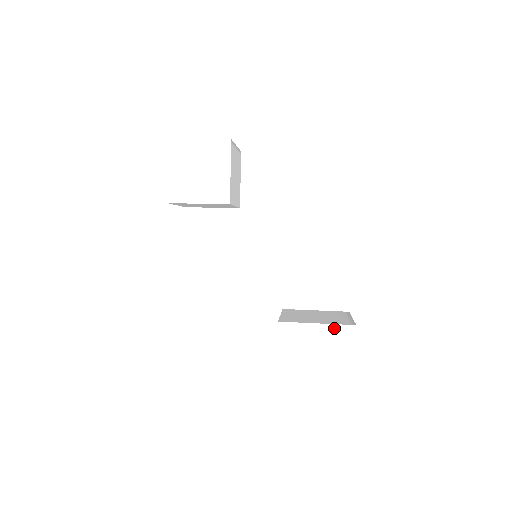
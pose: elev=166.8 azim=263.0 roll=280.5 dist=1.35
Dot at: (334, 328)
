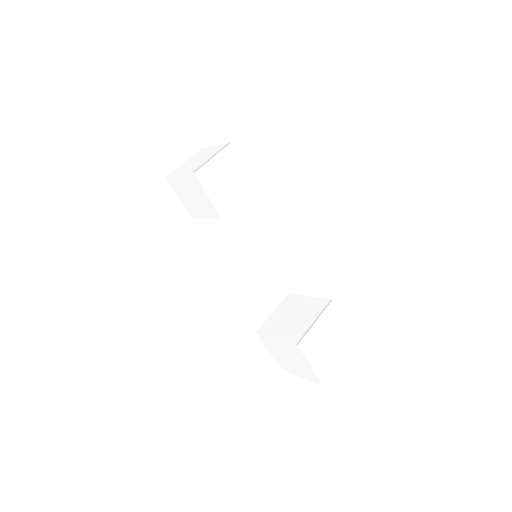
Dot at: (286, 343)
